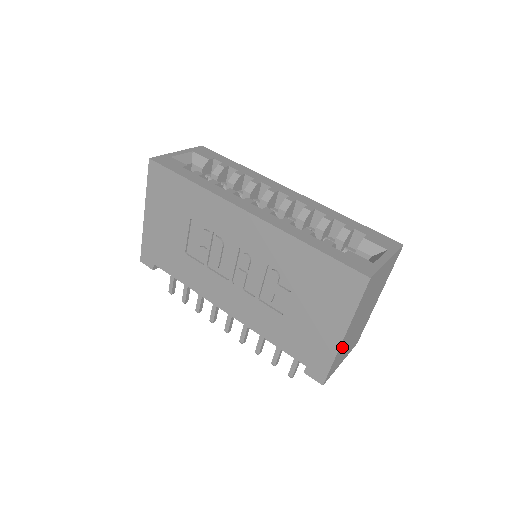
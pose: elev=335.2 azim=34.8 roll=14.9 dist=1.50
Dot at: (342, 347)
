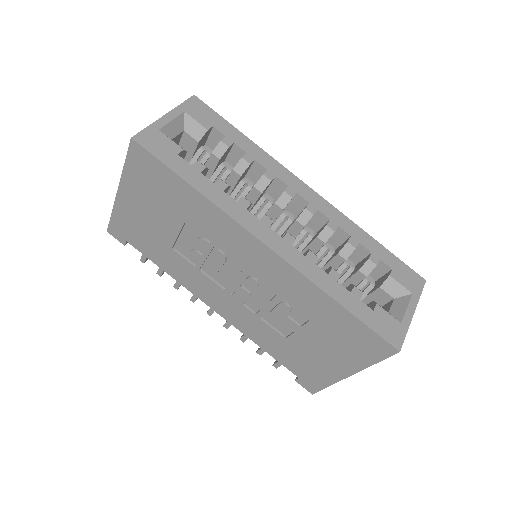
Dot at: occluded
